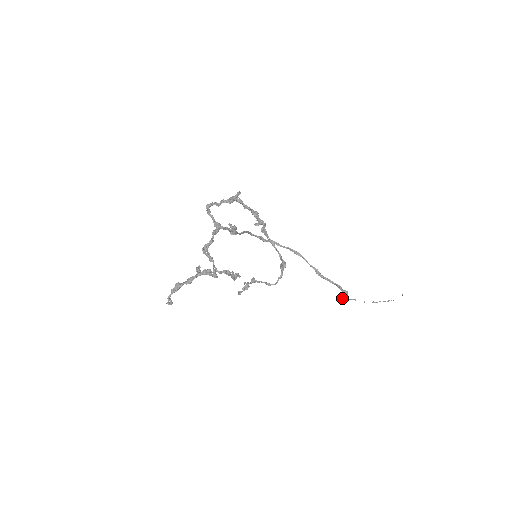
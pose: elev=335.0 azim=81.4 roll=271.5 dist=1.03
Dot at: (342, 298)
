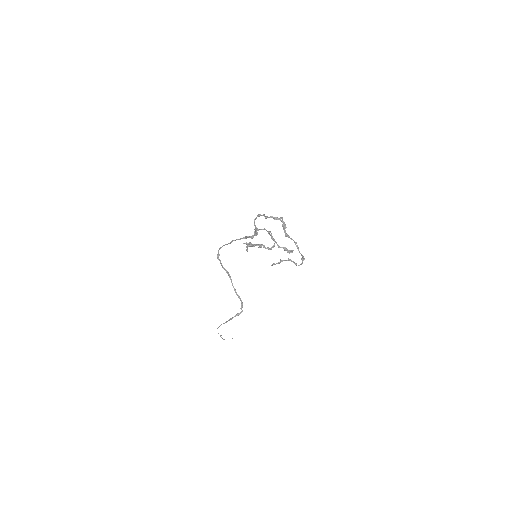
Dot at: (235, 316)
